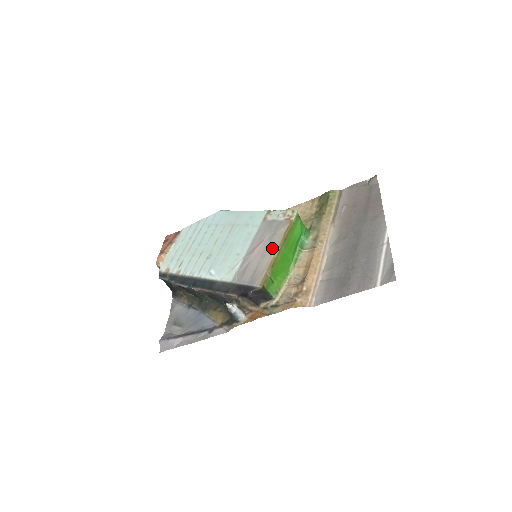
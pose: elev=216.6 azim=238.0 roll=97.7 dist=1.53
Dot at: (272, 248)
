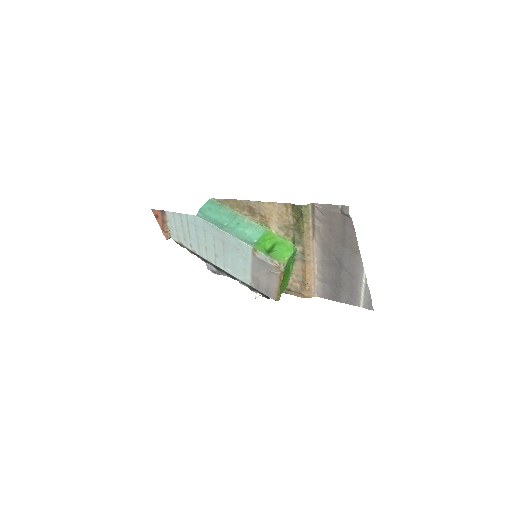
Dot at: (274, 283)
